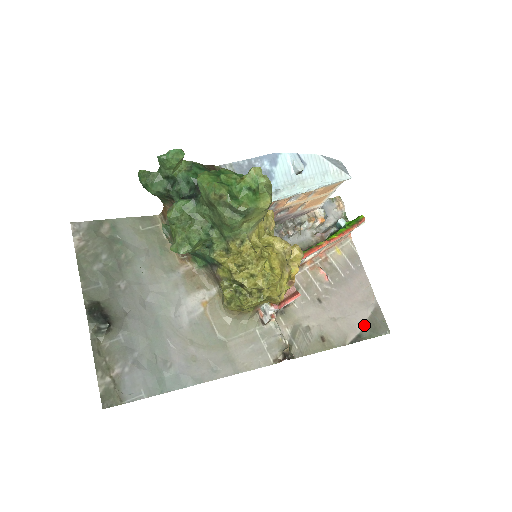
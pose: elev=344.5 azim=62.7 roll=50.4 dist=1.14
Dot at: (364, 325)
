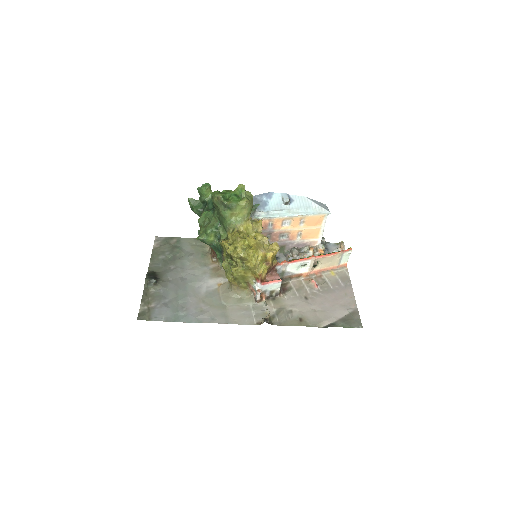
Dot at: (340, 319)
